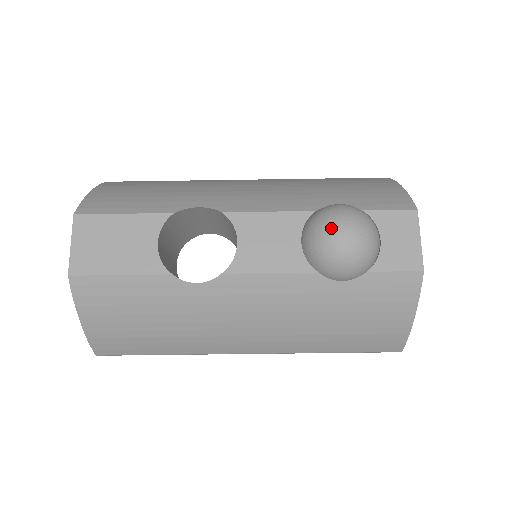
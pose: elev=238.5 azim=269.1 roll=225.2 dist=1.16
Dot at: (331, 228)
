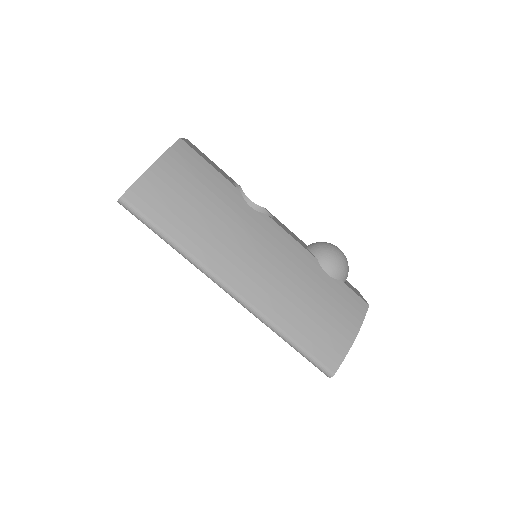
Dot at: (331, 244)
